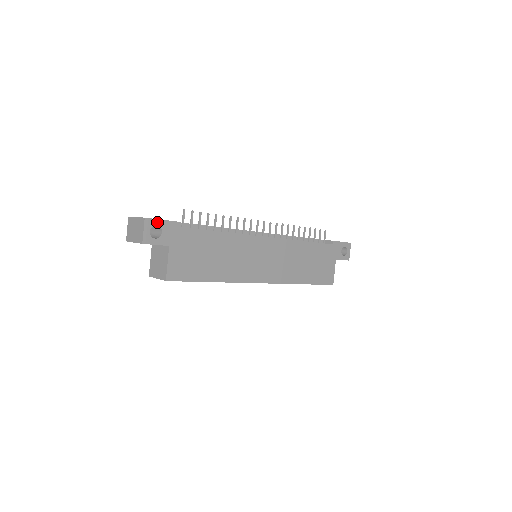
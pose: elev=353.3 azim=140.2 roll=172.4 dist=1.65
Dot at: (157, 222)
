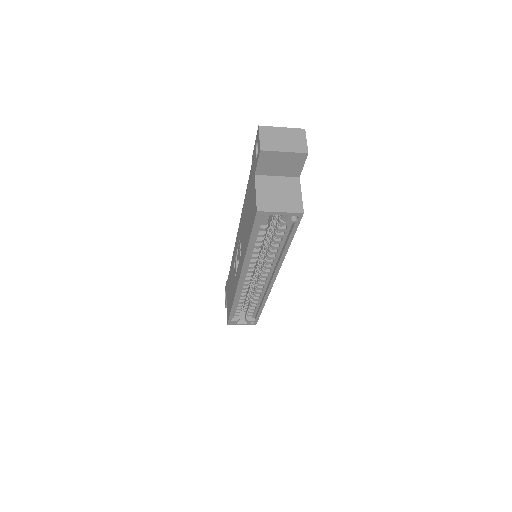
Dot at: occluded
